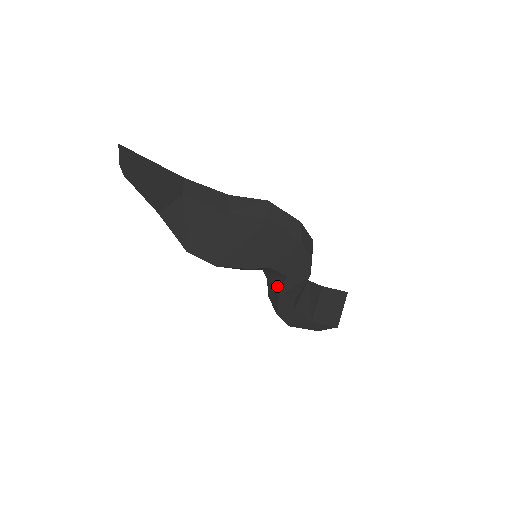
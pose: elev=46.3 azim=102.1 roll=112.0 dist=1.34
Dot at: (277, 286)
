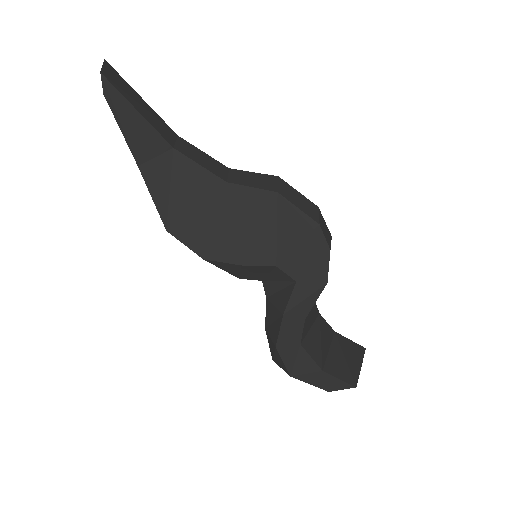
Dot at: (281, 301)
